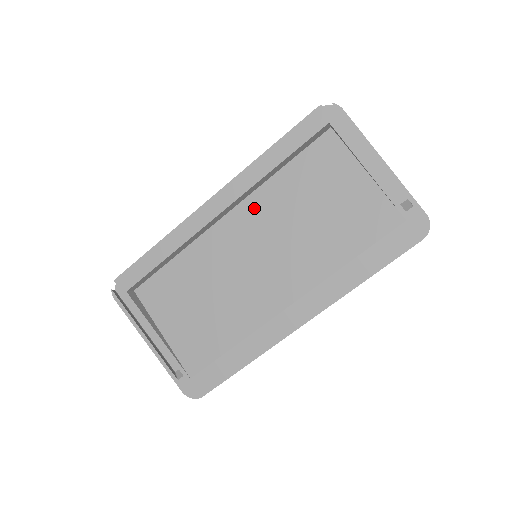
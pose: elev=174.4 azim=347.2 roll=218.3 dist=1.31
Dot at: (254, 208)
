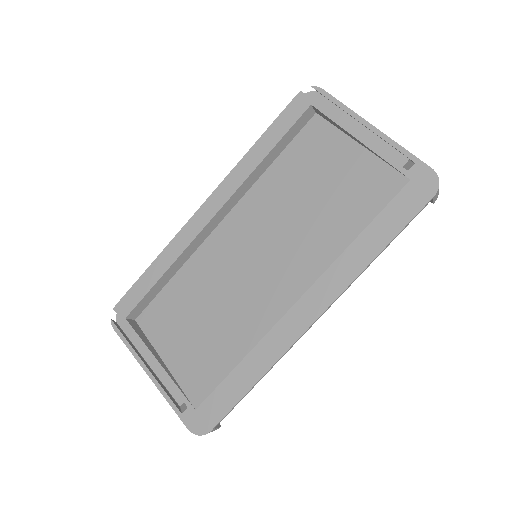
Dot at: (249, 207)
